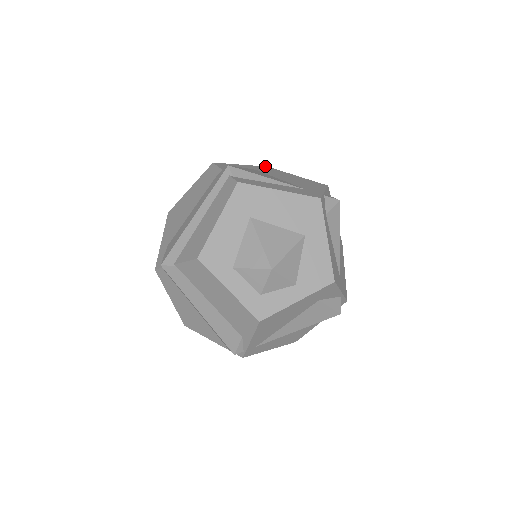
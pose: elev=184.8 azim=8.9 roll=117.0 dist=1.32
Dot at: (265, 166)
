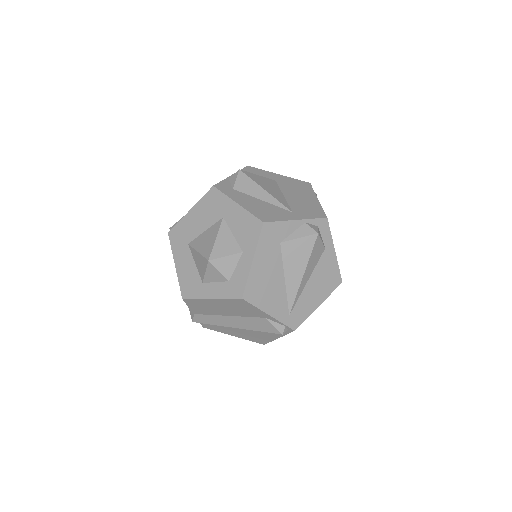
Dot at: occluded
